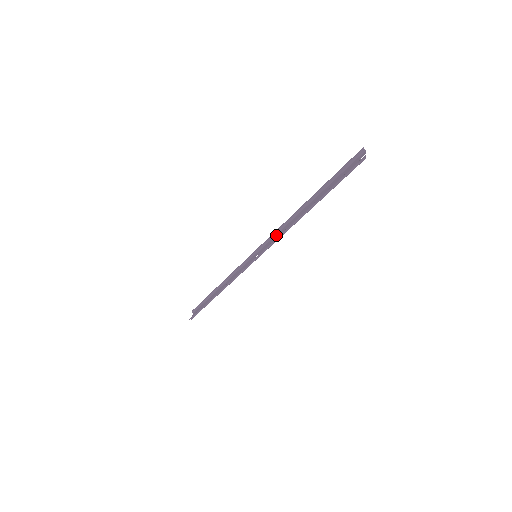
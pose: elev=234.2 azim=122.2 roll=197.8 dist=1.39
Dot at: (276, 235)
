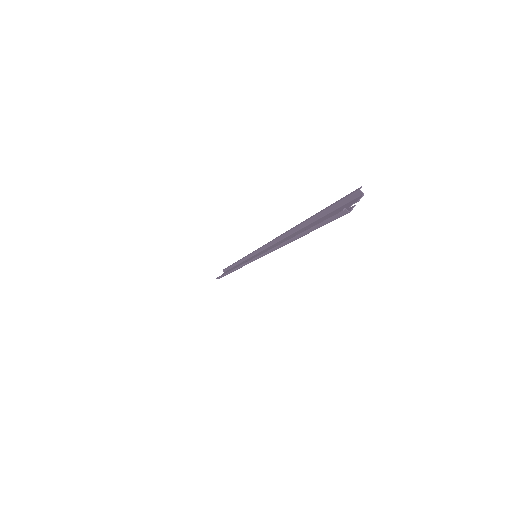
Dot at: (273, 245)
